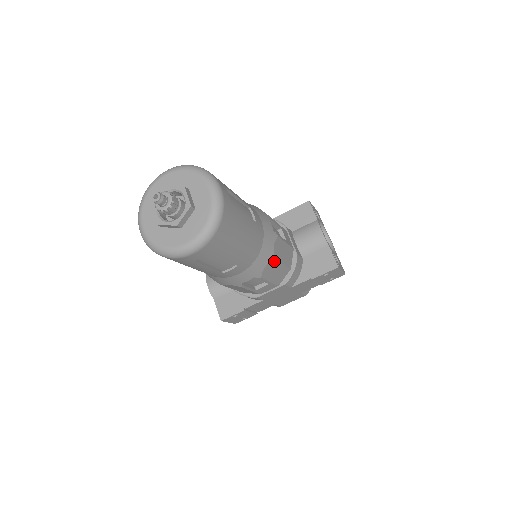
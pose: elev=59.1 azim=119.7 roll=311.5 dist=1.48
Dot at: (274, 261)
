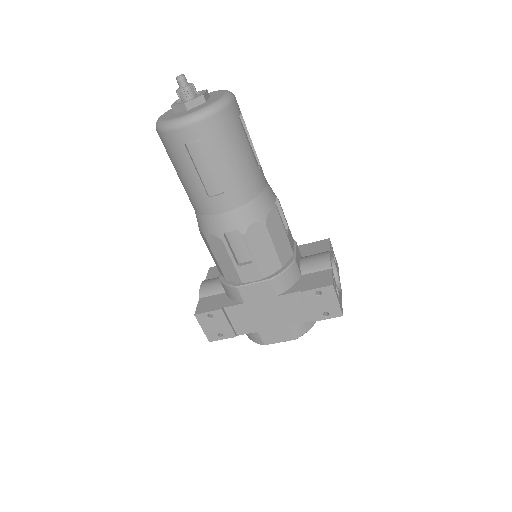
Dot at: (264, 228)
